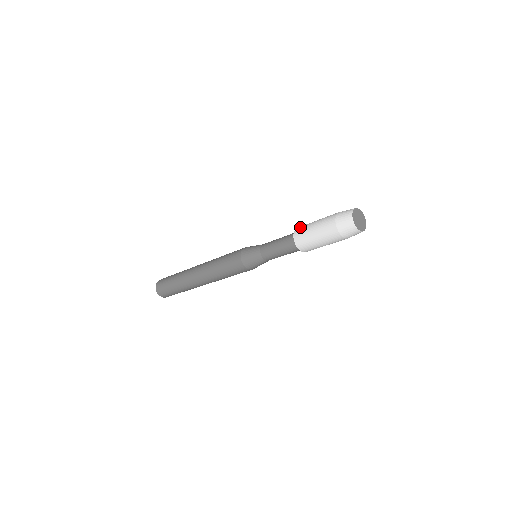
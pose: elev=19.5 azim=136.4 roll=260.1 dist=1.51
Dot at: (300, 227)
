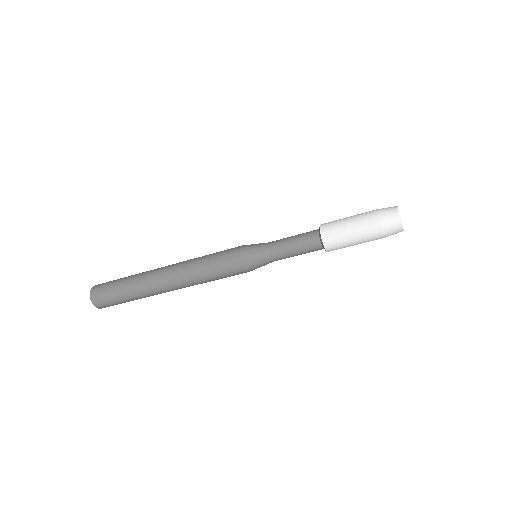
Dot at: (327, 224)
